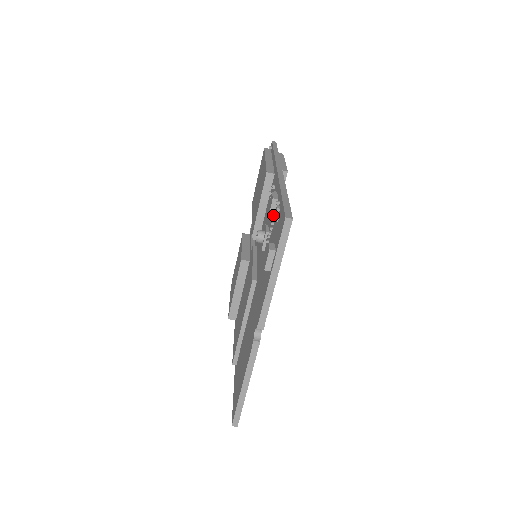
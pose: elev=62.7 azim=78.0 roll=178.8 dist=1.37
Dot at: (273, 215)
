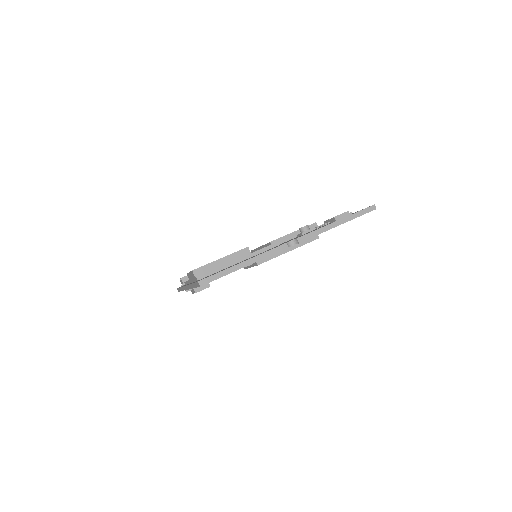
Dot at: occluded
